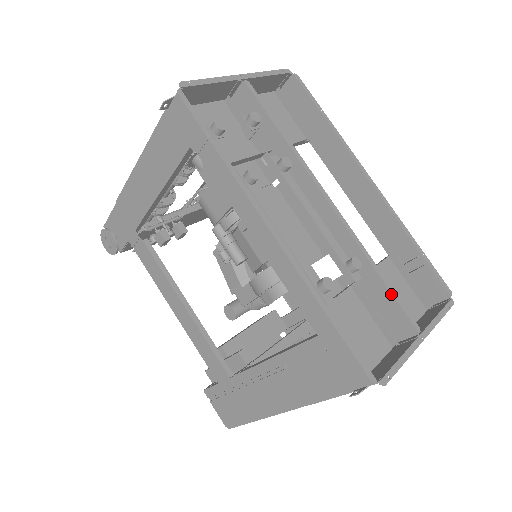
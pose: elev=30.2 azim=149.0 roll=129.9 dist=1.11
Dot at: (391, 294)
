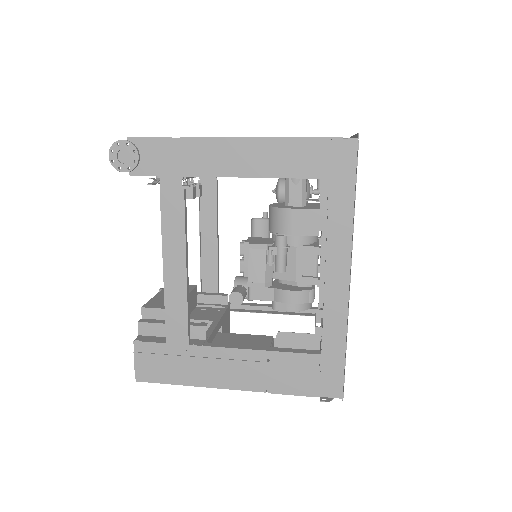
Dot at: occluded
